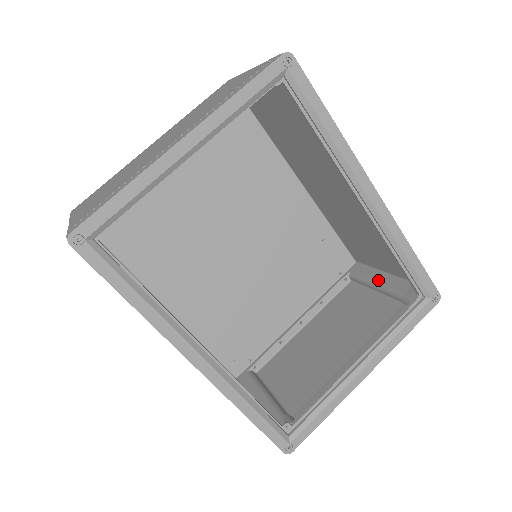
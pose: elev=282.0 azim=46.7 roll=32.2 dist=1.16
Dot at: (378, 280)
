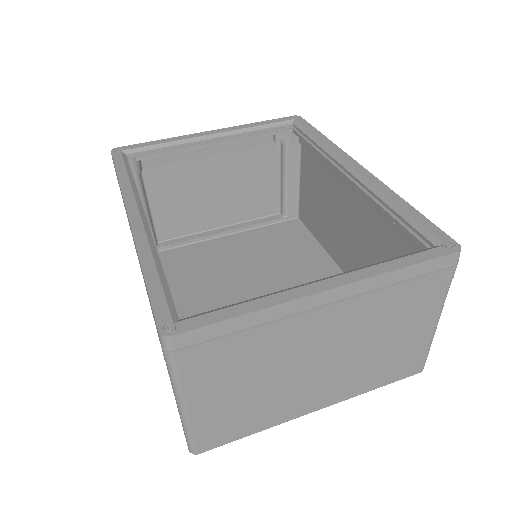
Dot at: occluded
